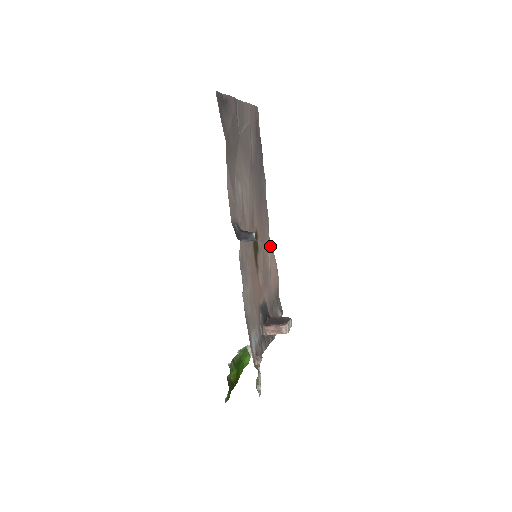
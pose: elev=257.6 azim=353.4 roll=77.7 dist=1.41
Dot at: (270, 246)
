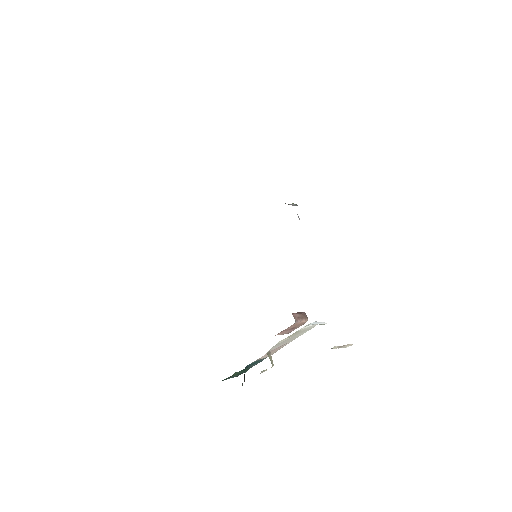
Dot at: occluded
